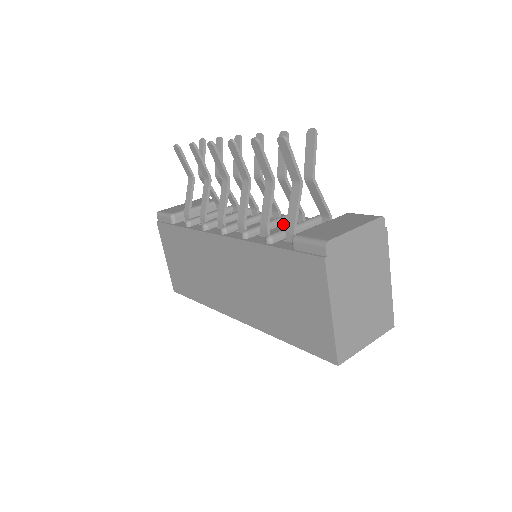
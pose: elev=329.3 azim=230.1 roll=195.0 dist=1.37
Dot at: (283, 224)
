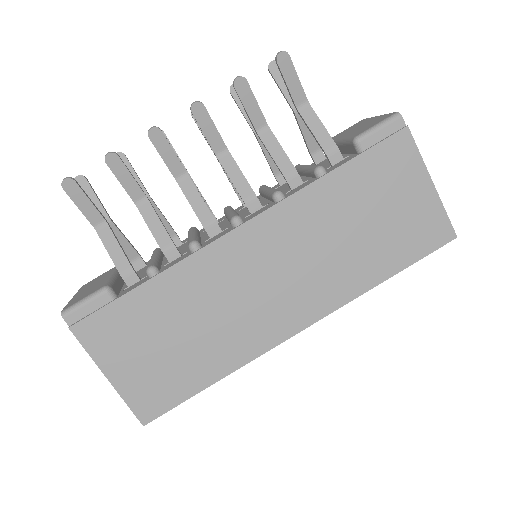
Dot at: occluded
